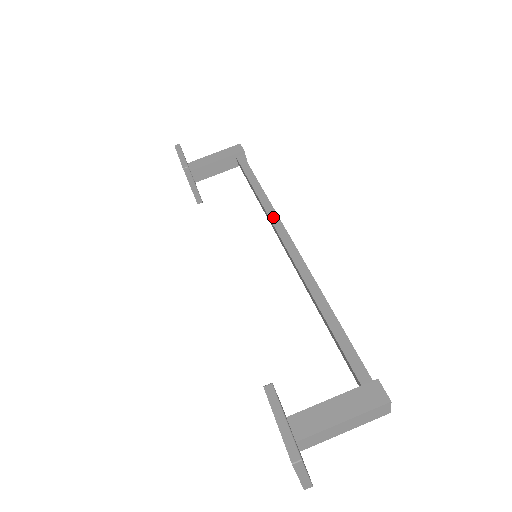
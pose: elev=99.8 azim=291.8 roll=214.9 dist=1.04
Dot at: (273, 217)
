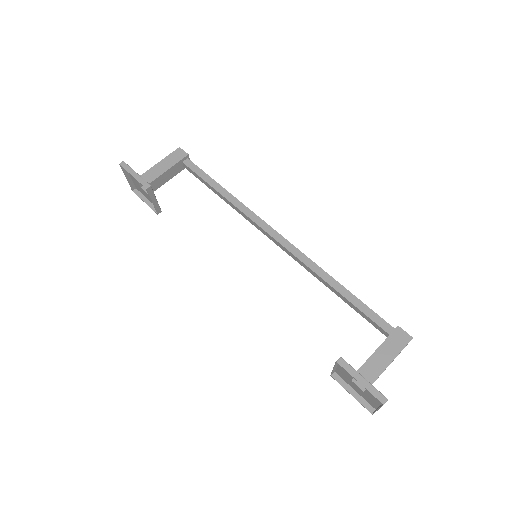
Dot at: (253, 217)
